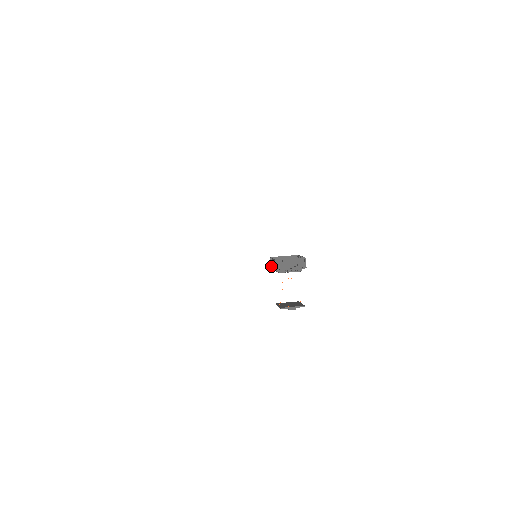
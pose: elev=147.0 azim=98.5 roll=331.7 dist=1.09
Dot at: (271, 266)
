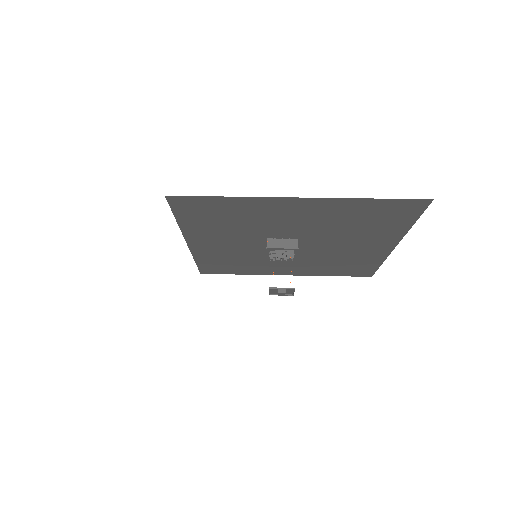
Dot at: (266, 255)
